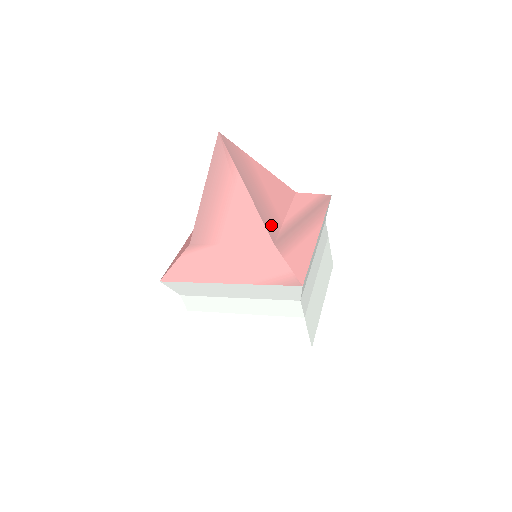
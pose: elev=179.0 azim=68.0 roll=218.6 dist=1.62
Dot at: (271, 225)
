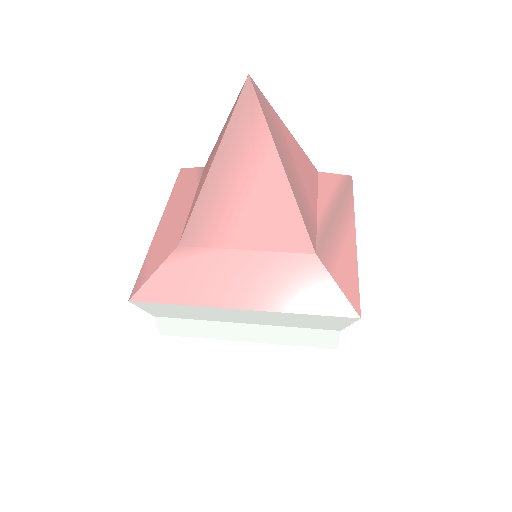
Dot at: (310, 225)
